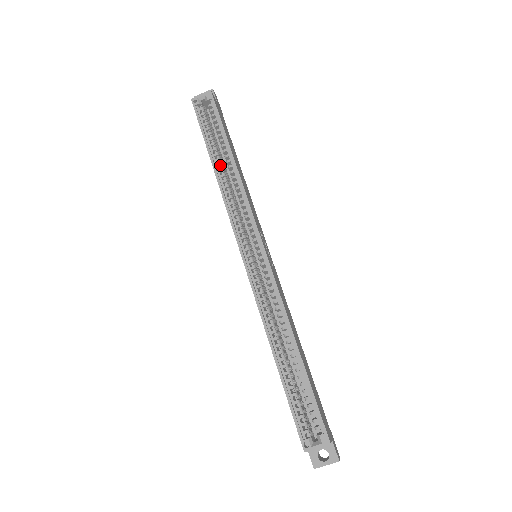
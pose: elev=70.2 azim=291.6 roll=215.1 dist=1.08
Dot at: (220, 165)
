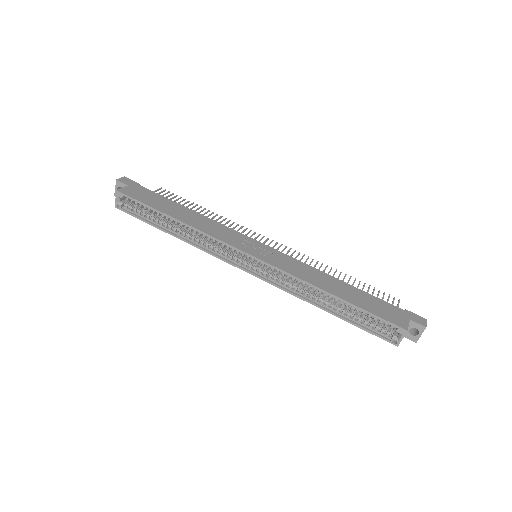
Dot at: (175, 230)
